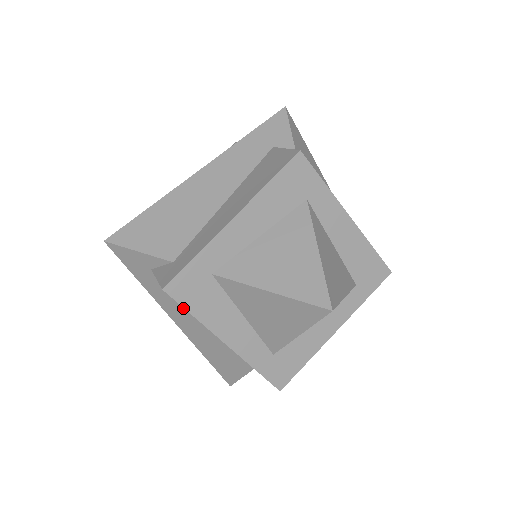
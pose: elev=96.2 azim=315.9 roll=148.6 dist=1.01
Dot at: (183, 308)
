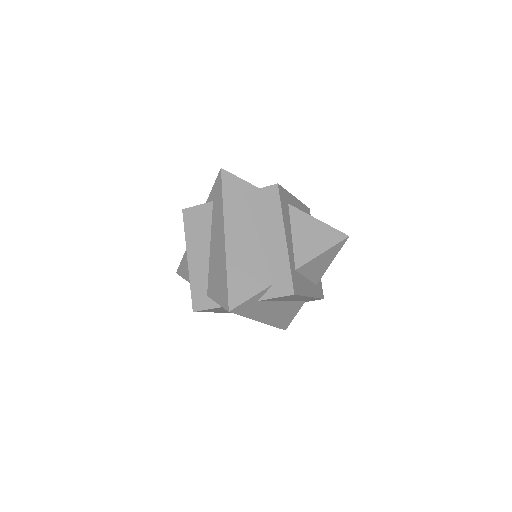
Dot at: (271, 307)
